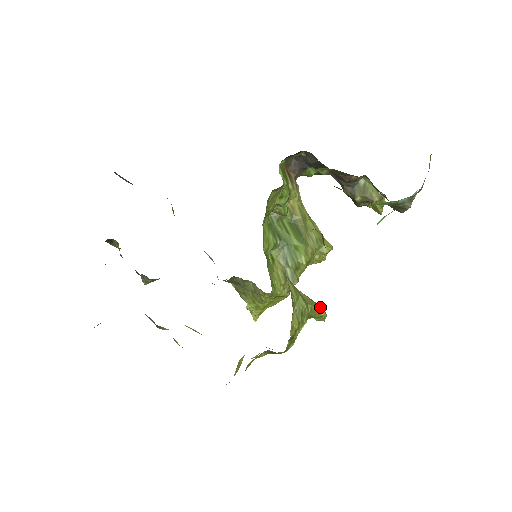
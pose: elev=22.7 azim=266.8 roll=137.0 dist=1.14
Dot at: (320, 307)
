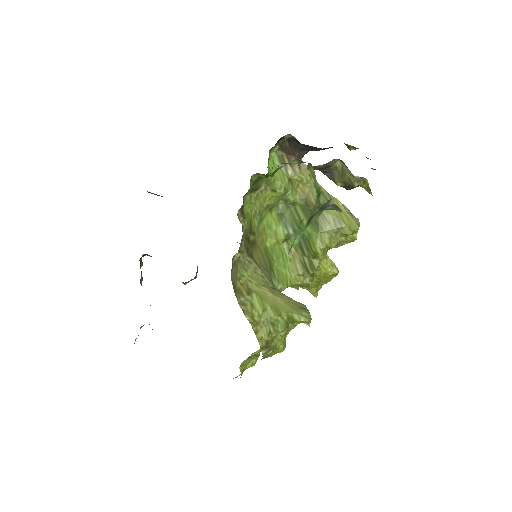
Dot at: (300, 313)
